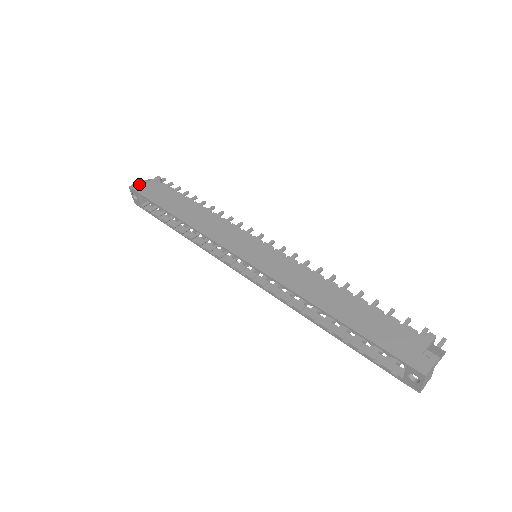
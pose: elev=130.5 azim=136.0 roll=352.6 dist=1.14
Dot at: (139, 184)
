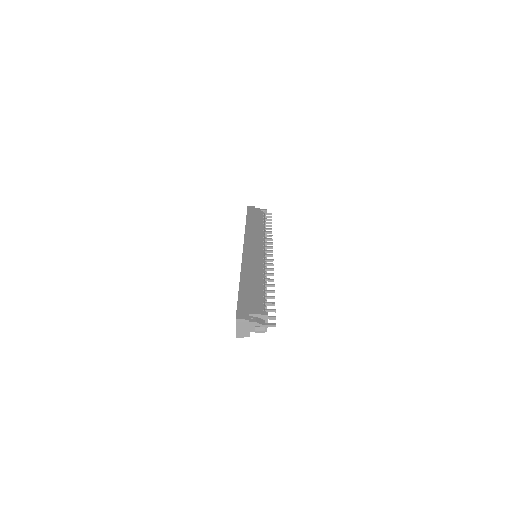
Dot at: (253, 207)
